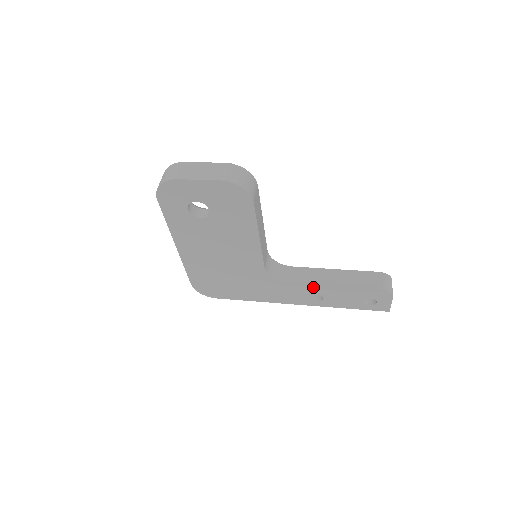
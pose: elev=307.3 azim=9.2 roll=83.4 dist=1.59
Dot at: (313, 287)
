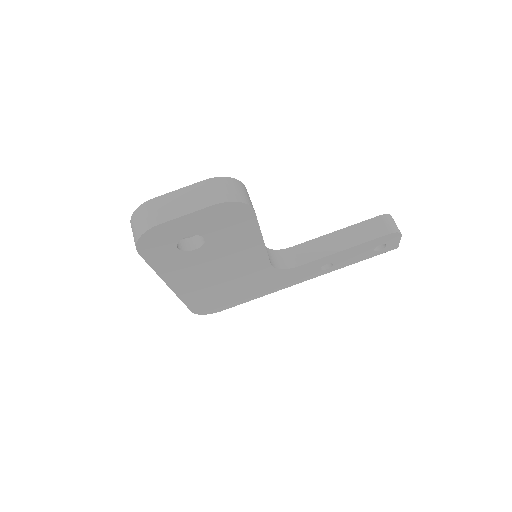
Dot at: (323, 260)
